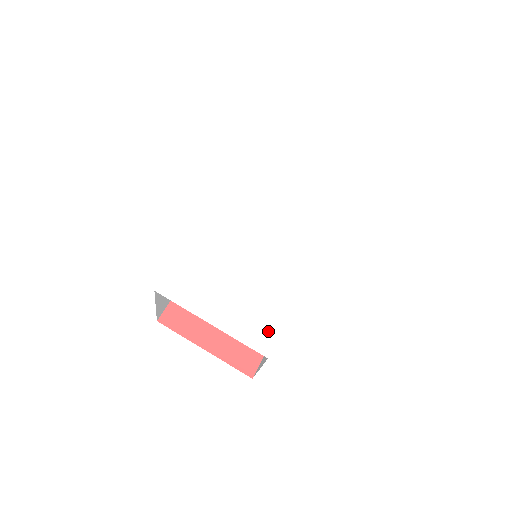
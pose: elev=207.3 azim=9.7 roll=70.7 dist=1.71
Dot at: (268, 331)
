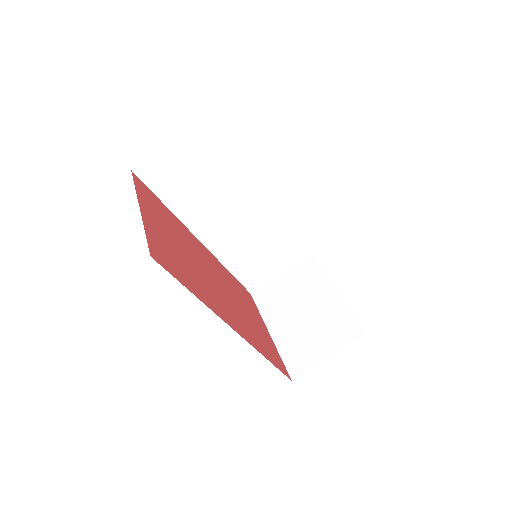
Dot at: occluded
